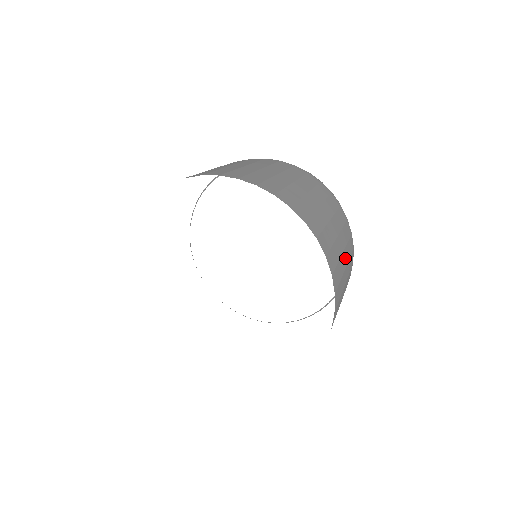
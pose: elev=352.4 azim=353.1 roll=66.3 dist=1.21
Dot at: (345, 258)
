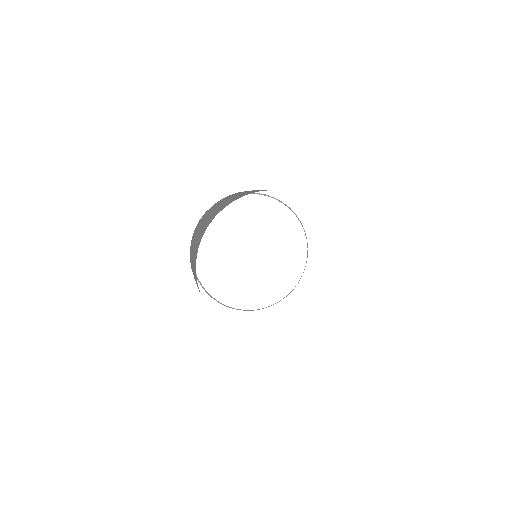
Dot at: occluded
